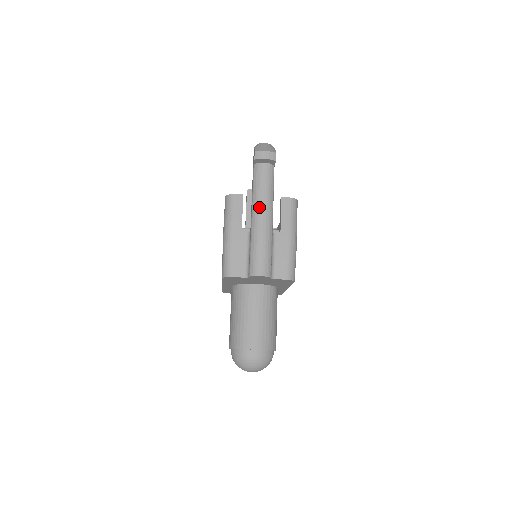
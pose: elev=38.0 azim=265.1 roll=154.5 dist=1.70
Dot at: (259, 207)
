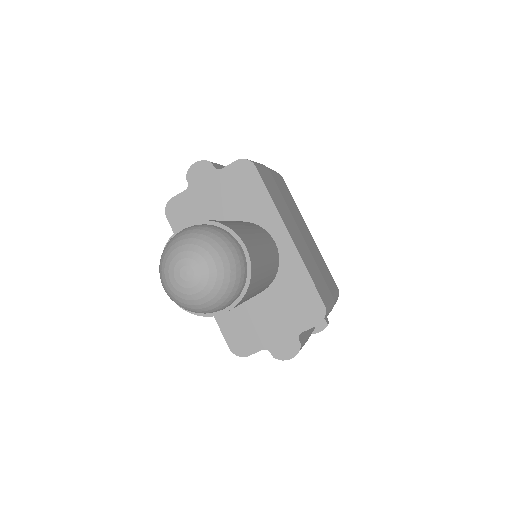
Dot at: occluded
